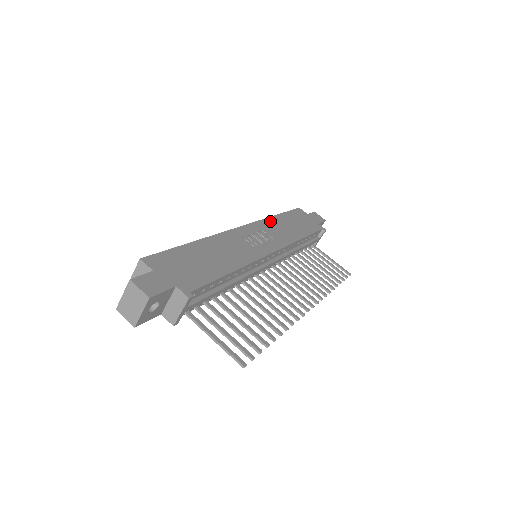
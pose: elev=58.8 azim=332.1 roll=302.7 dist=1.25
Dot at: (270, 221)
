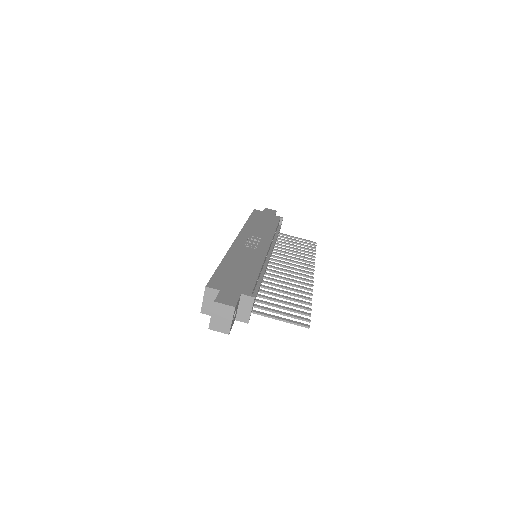
Dot at: (248, 227)
